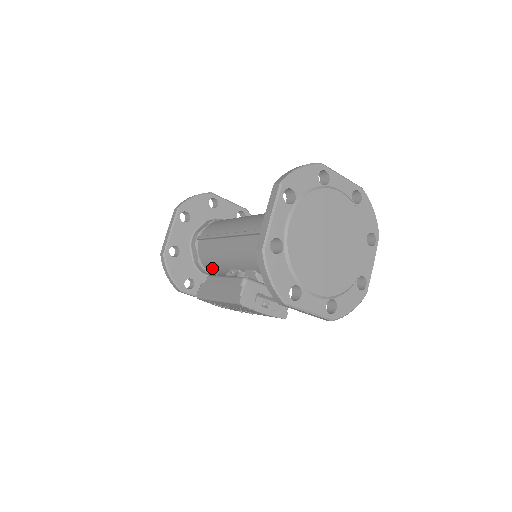
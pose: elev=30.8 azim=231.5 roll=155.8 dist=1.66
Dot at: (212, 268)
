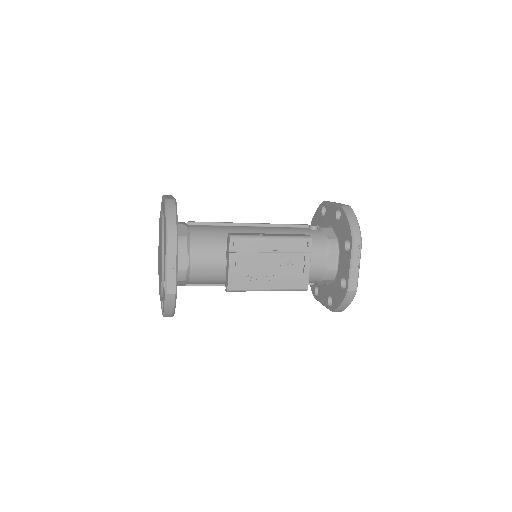
Dot at: (206, 246)
